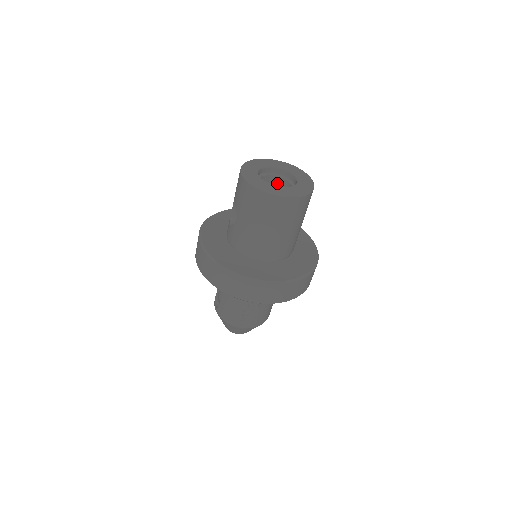
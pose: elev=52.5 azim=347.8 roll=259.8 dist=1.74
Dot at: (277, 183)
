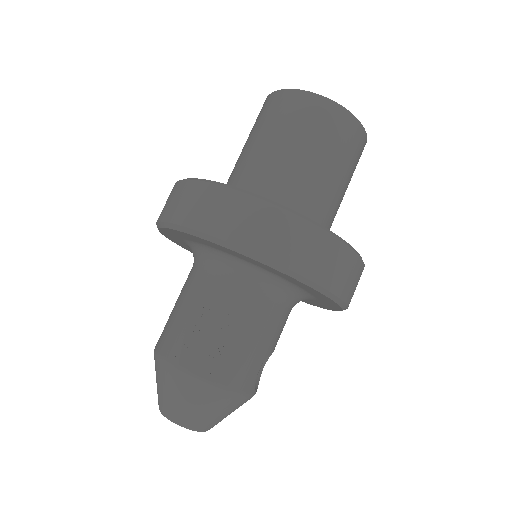
Dot at: occluded
